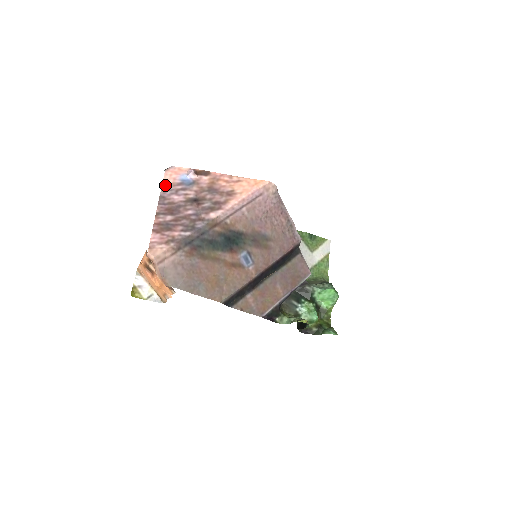
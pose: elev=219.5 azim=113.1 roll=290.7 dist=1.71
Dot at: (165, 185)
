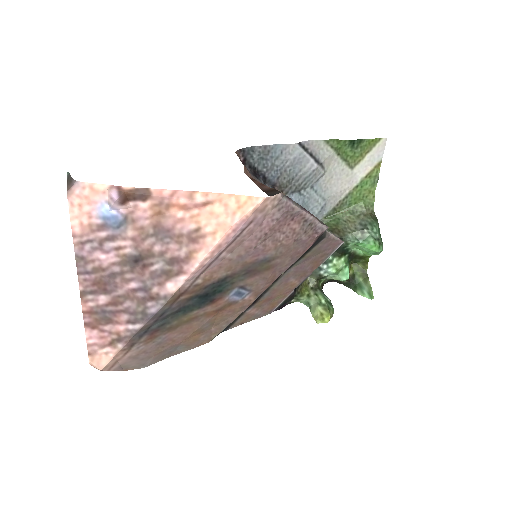
Dot at: (77, 231)
